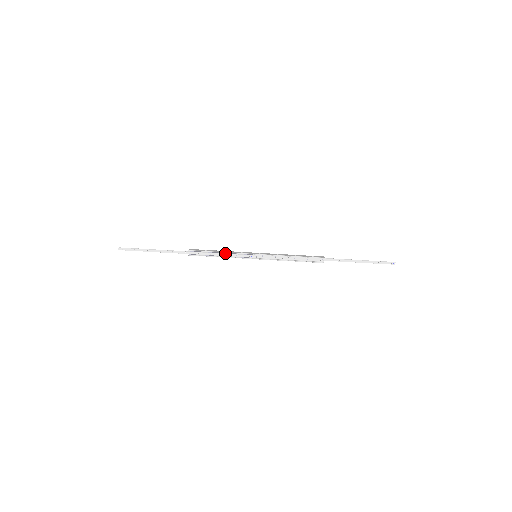
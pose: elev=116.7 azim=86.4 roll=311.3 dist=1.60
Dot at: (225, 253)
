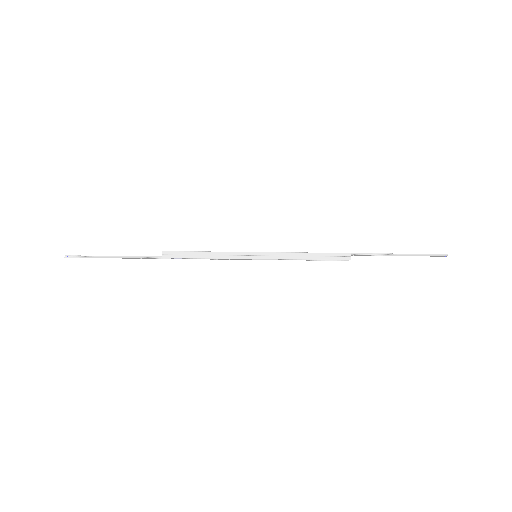
Dot at: (213, 257)
